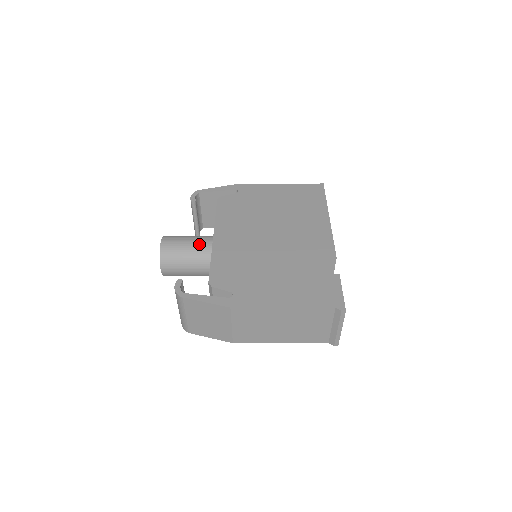
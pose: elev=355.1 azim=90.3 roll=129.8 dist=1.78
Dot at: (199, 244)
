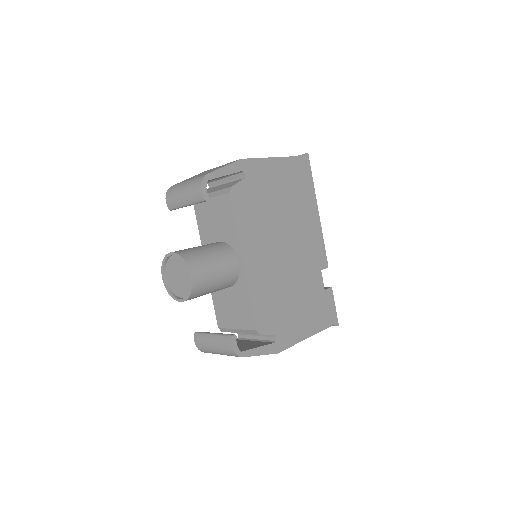
Dot at: (228, 271)
